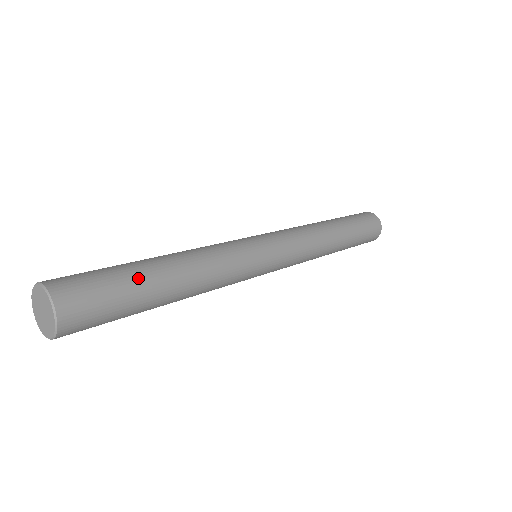
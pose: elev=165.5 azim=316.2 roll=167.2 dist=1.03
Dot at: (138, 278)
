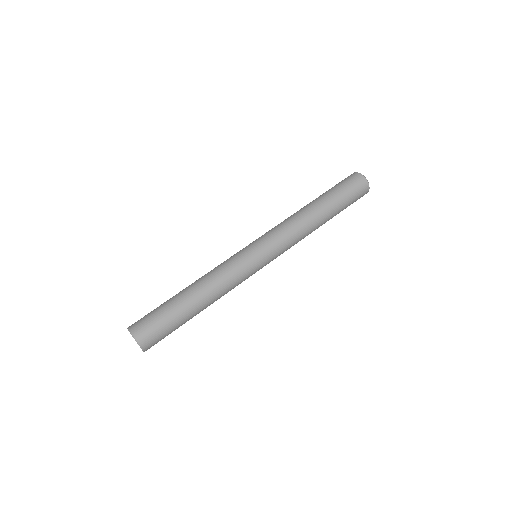
Dot at: (183, 323)
